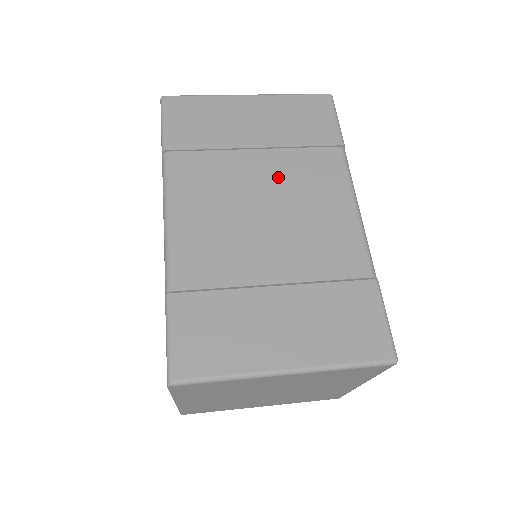
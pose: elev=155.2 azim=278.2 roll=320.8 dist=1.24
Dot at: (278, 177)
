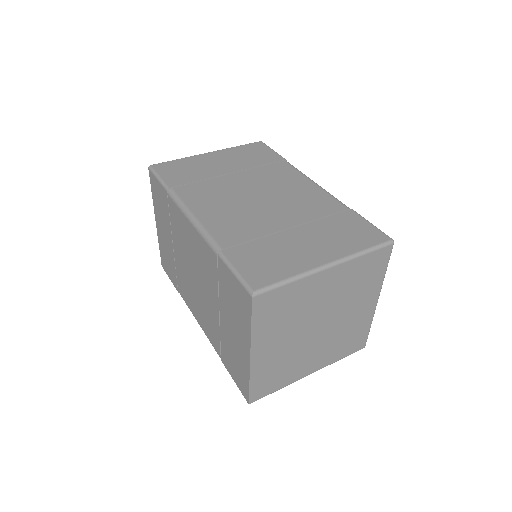
Dot at: (255, 182)
